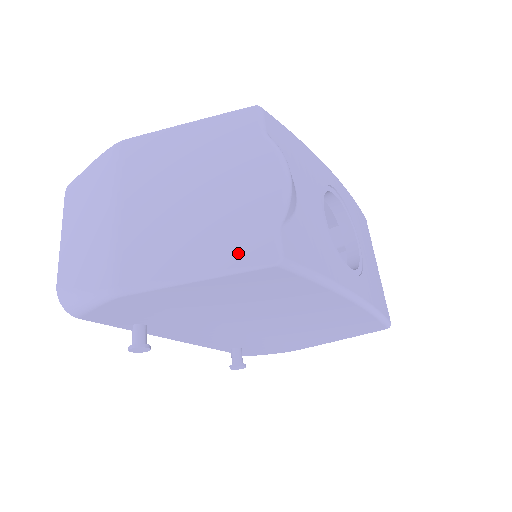
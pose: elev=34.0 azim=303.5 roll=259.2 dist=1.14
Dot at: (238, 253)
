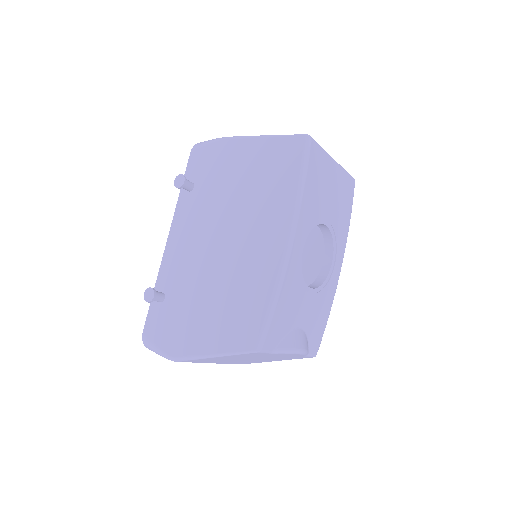
Dot at: occluded
